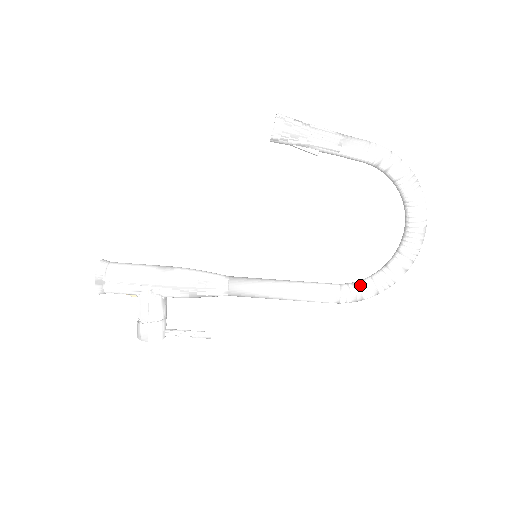
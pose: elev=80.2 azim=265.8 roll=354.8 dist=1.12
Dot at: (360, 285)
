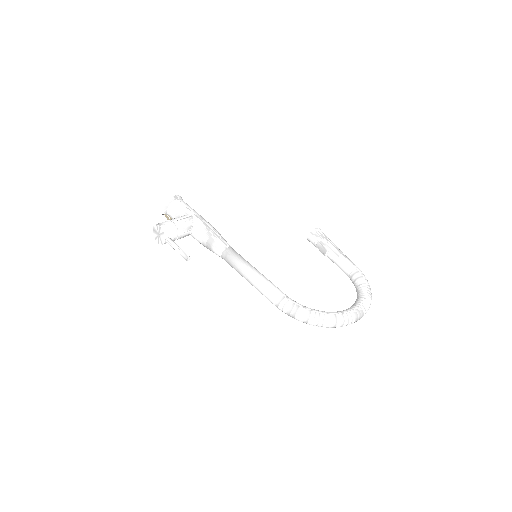
Dot at: occluded
